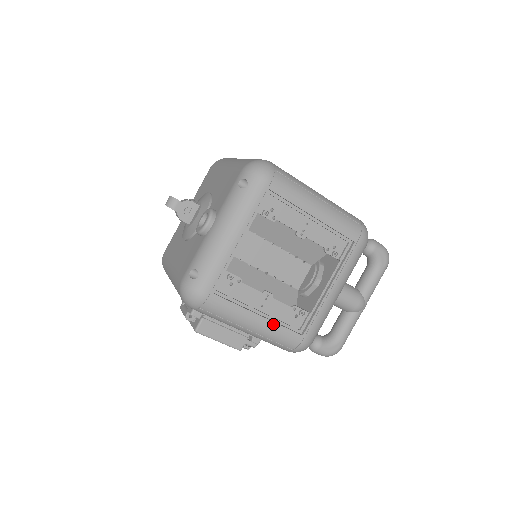
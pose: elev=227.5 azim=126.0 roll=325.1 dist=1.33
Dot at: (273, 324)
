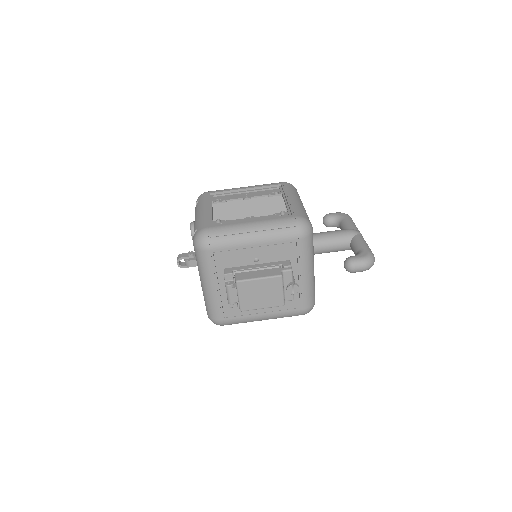
Dot at: (265, 220)
